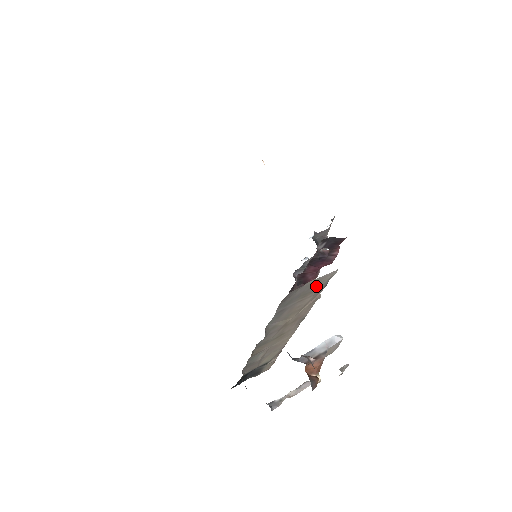
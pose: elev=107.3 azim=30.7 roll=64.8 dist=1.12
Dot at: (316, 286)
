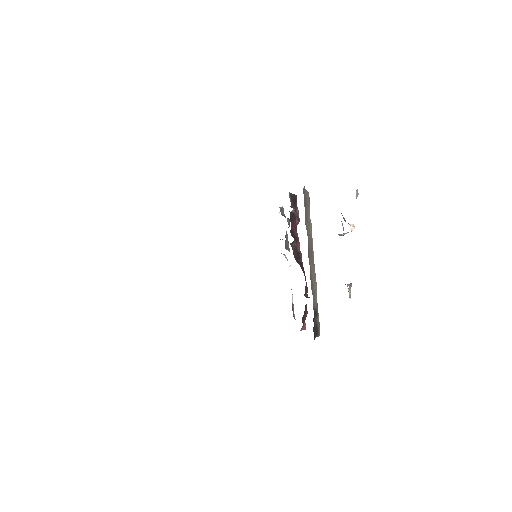
Dot at: (308, 201)
